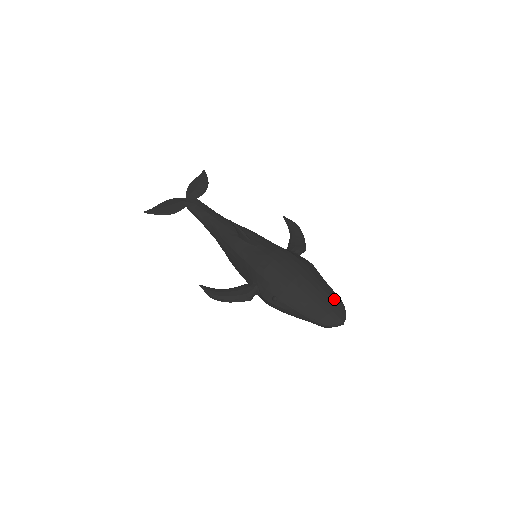
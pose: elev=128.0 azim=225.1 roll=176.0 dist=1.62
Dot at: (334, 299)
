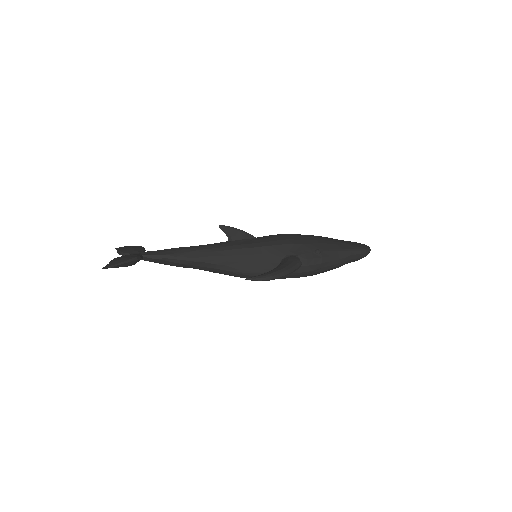
Dot at: occluded
